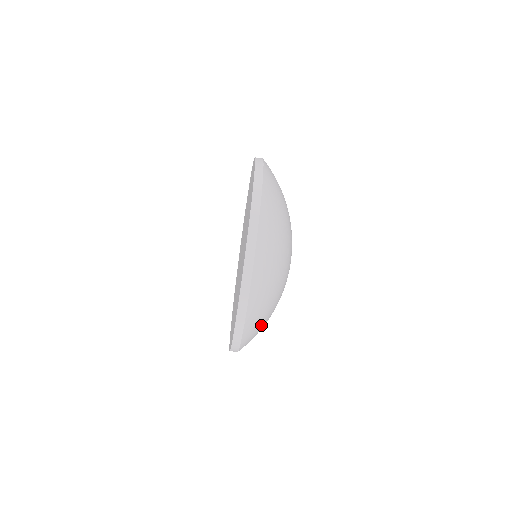
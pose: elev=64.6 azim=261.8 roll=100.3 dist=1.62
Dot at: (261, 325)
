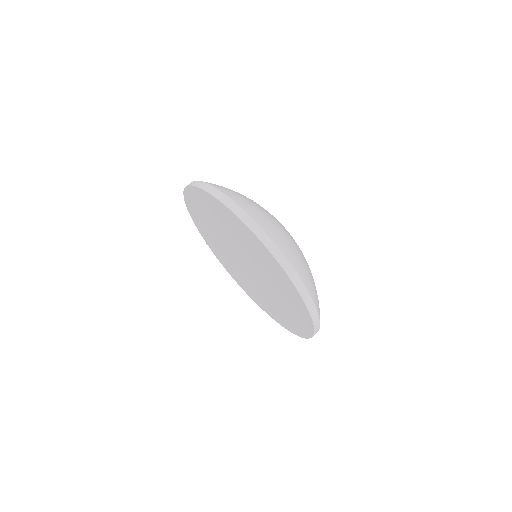
Dot at: (276, 227)
